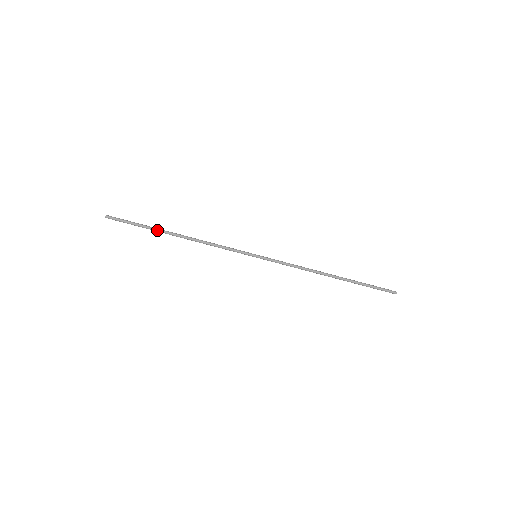
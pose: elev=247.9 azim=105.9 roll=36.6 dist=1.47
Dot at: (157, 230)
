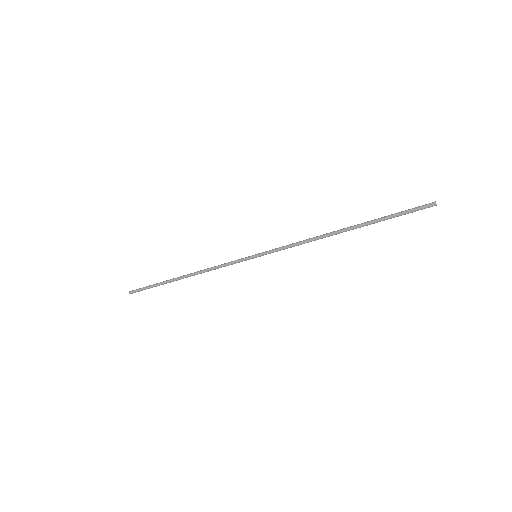
Dot at: occluded
